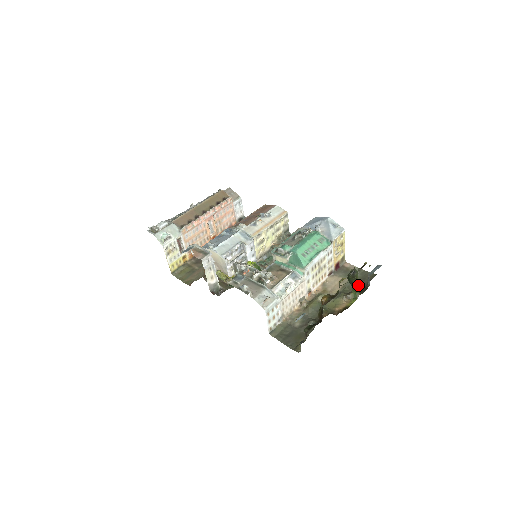
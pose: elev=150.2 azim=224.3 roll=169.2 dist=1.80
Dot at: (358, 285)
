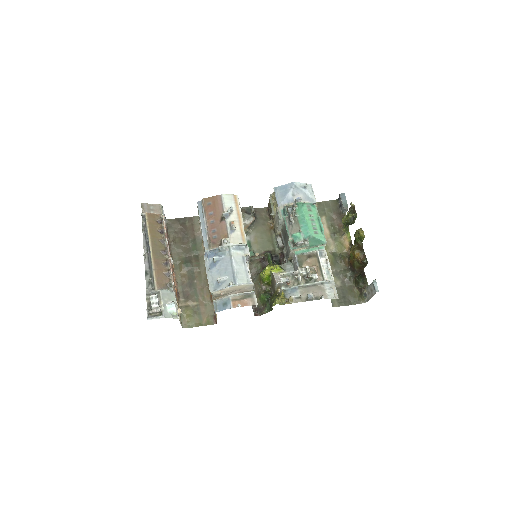
Dot at: (336, 218)
